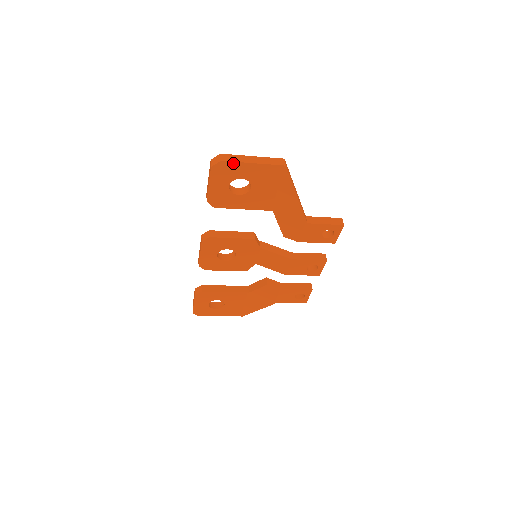
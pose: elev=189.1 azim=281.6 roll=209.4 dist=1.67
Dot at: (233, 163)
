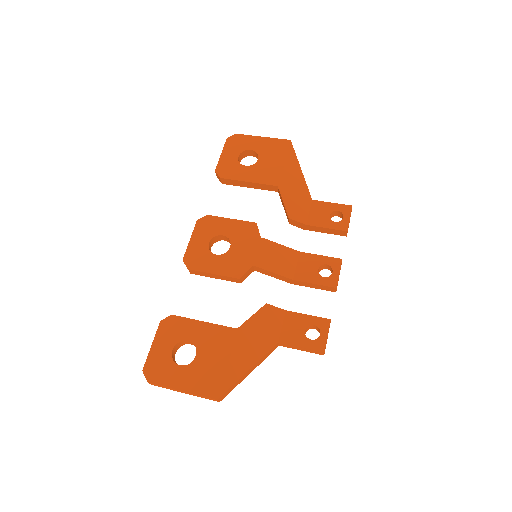
Dot at: occluded
